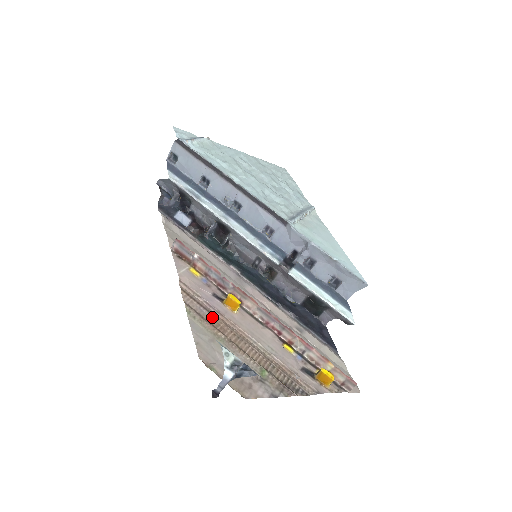
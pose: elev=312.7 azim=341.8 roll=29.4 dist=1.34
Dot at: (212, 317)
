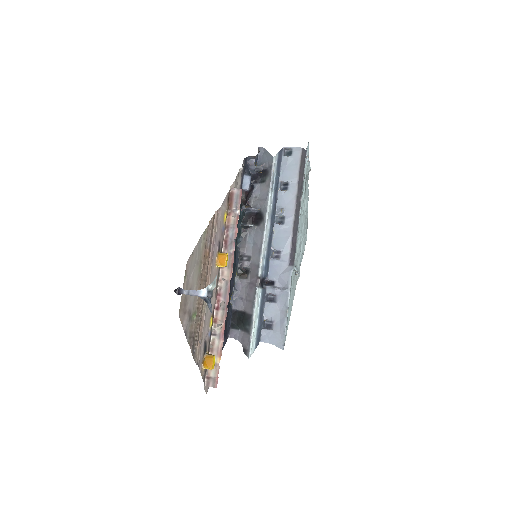
Dot at: (208, 251)
